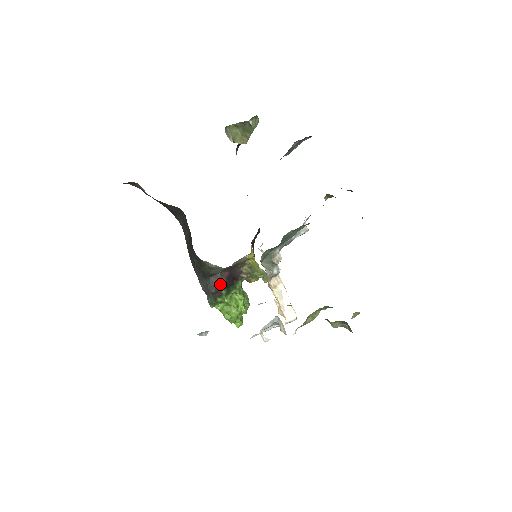
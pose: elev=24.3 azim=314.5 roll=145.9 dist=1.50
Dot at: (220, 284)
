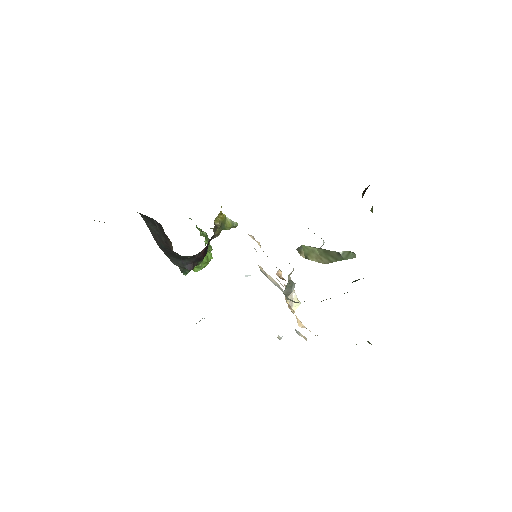
Dot at: (197, 260)
